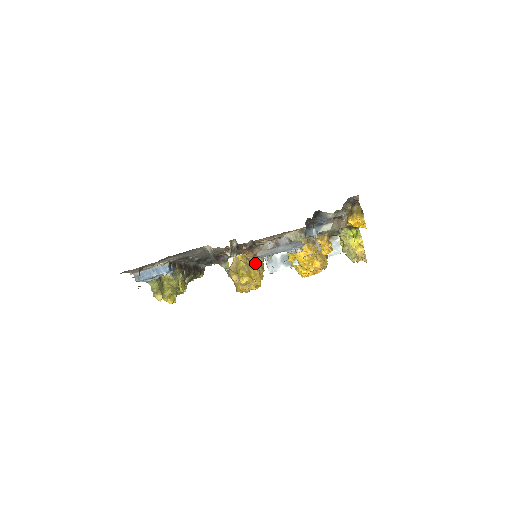
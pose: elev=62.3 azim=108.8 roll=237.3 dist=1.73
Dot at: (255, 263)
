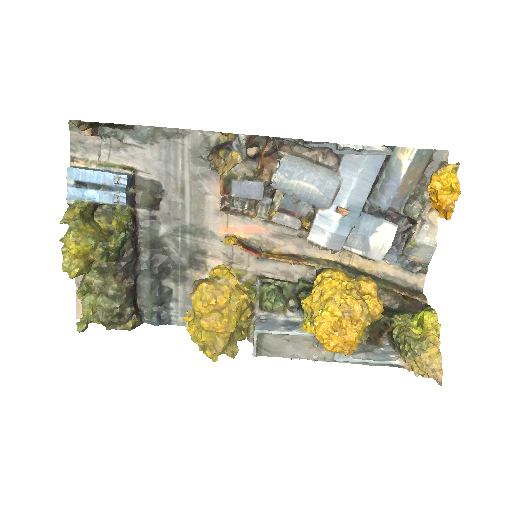
Dot at: occluded
